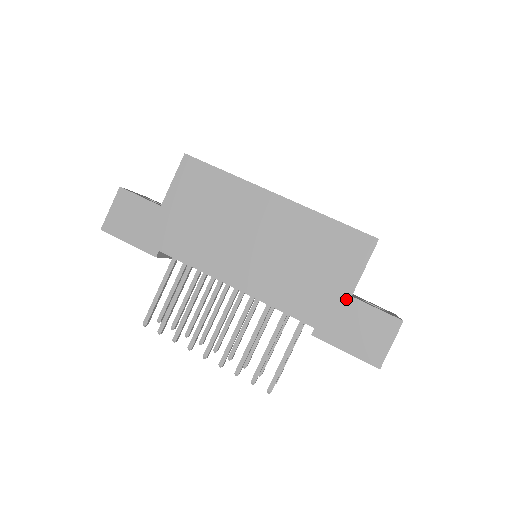
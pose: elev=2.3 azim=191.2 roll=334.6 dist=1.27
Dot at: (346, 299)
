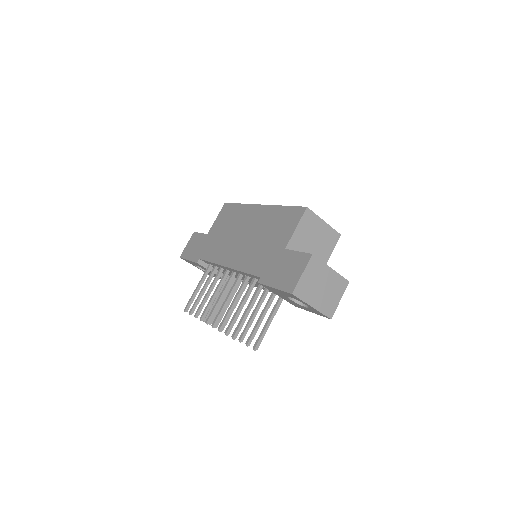
Dot at: (282, 252)
